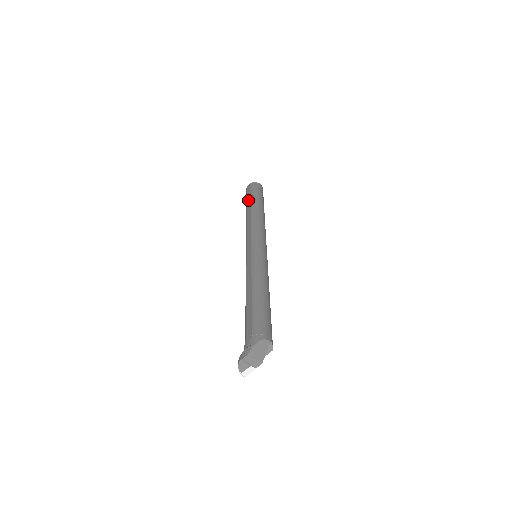
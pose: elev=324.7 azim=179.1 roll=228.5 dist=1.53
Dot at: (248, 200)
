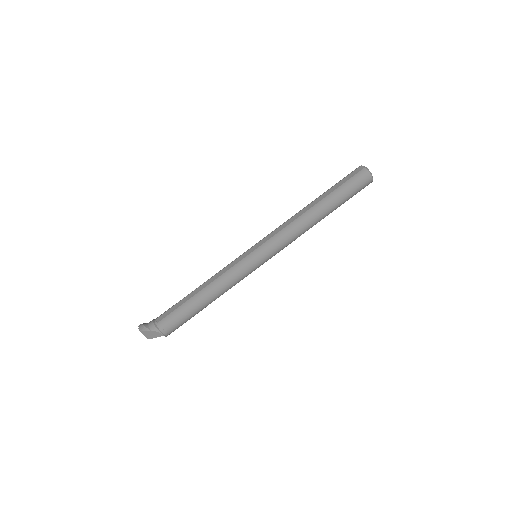
Dot at: (332, 189)
